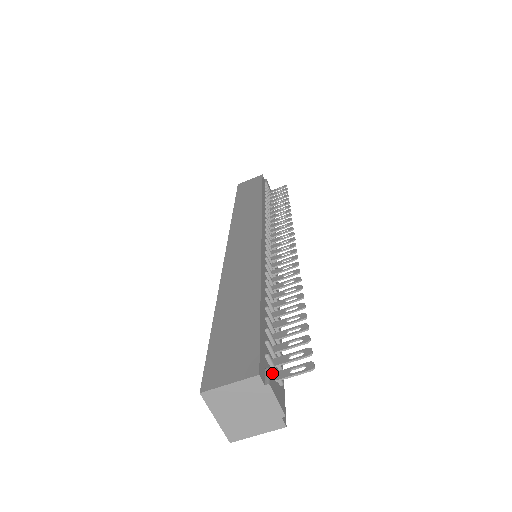
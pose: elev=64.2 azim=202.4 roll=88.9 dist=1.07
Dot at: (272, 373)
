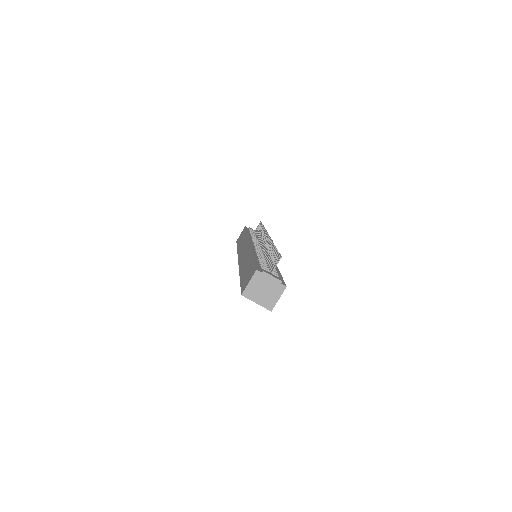
Dot at: occluded
